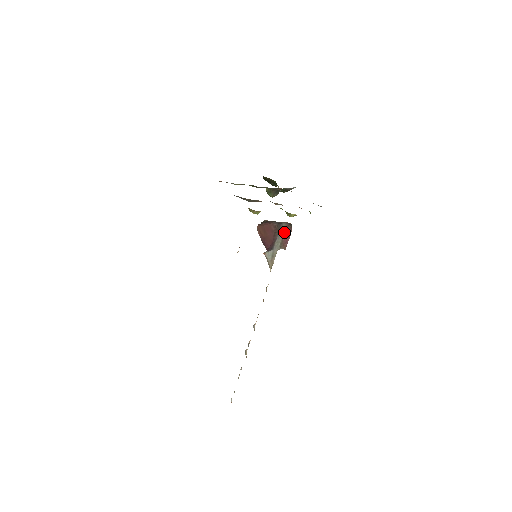
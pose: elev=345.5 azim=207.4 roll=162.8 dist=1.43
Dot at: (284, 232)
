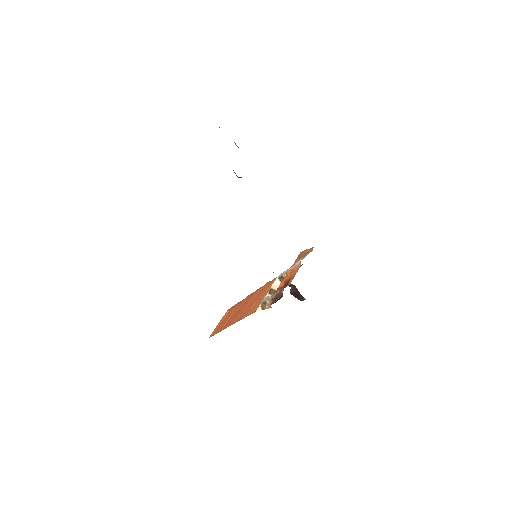
Dot at: occluded
